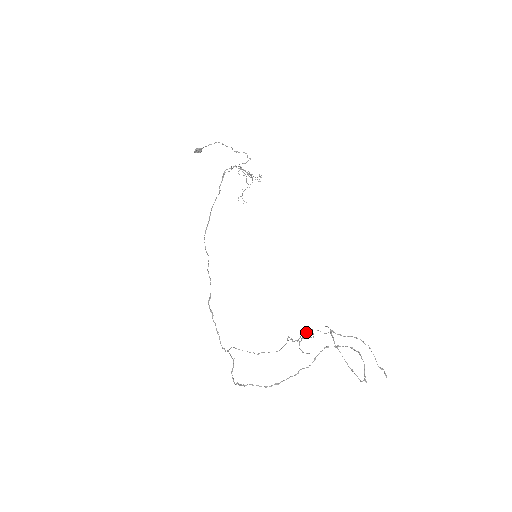
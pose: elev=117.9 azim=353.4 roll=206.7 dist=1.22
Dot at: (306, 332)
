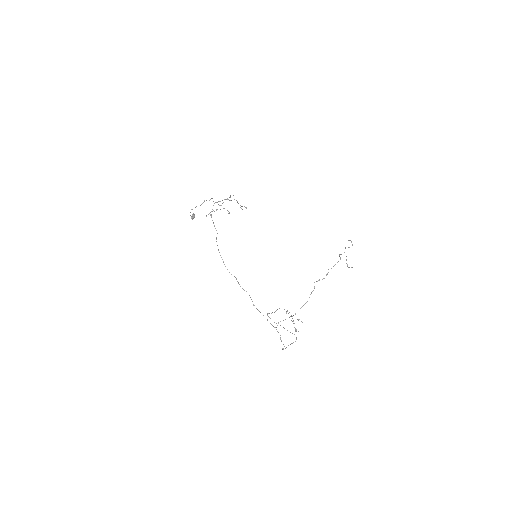
Dot at: (341, 254)
